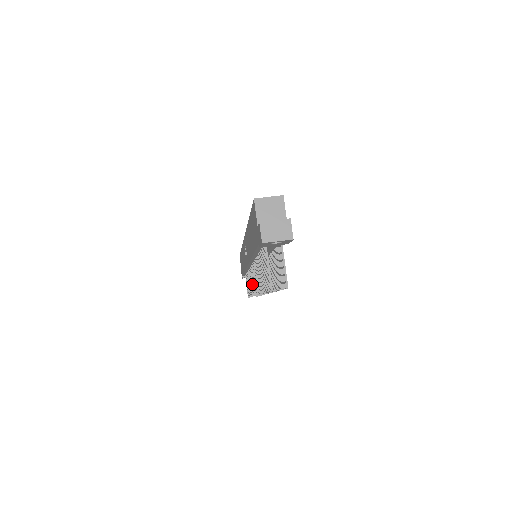
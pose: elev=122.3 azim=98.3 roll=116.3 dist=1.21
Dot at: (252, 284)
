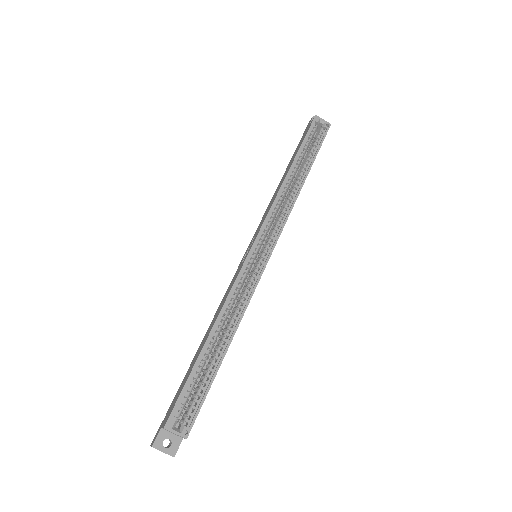
Dot at: occluded
